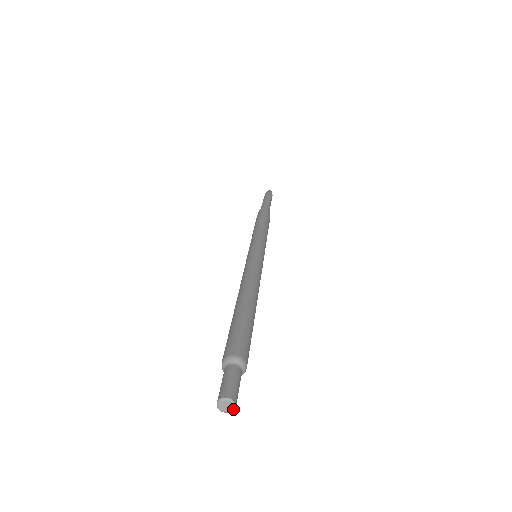
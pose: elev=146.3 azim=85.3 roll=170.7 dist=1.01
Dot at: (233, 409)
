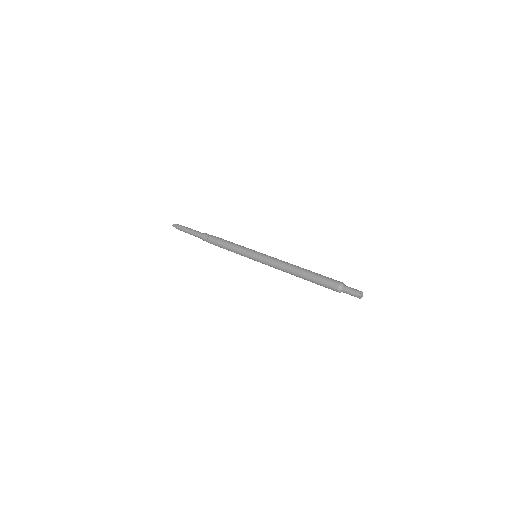
Dot at: occluded
